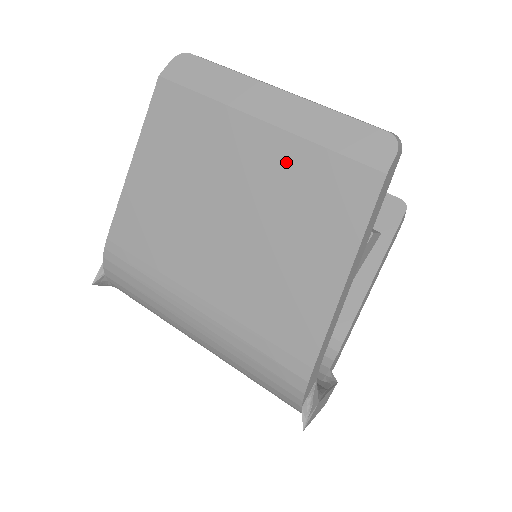
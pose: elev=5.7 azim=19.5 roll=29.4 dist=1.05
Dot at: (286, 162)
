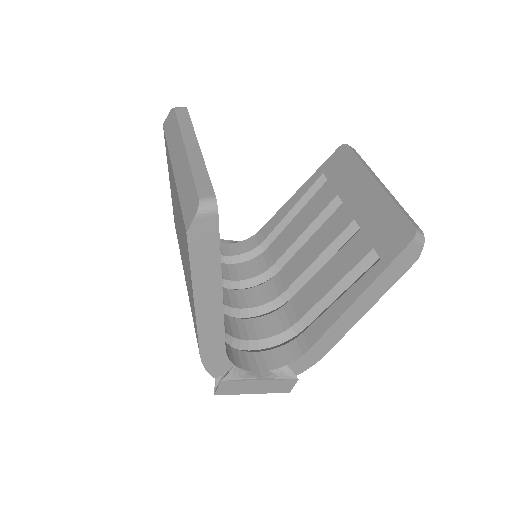
Dot at: (178, 204)
